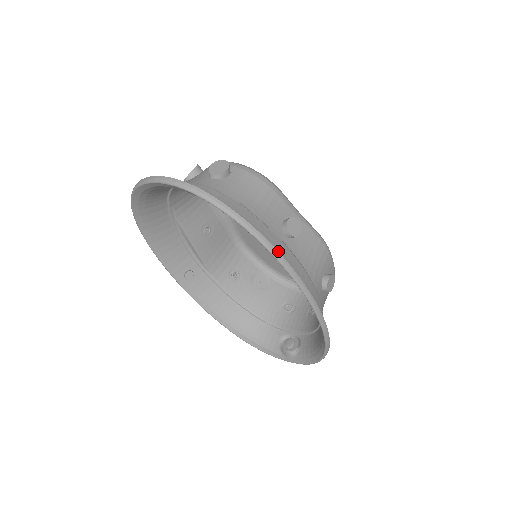
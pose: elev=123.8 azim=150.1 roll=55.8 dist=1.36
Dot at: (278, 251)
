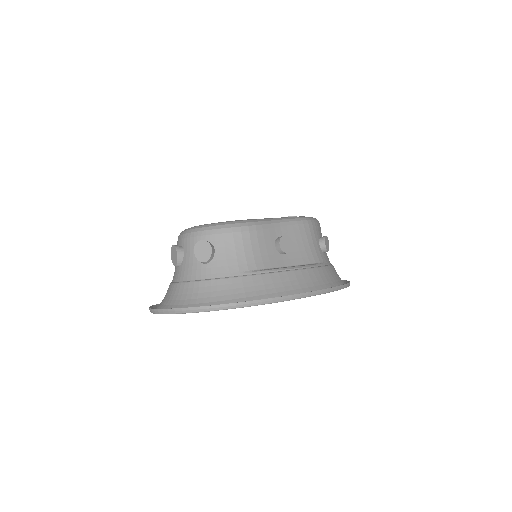
Dot at: (295, 285)
